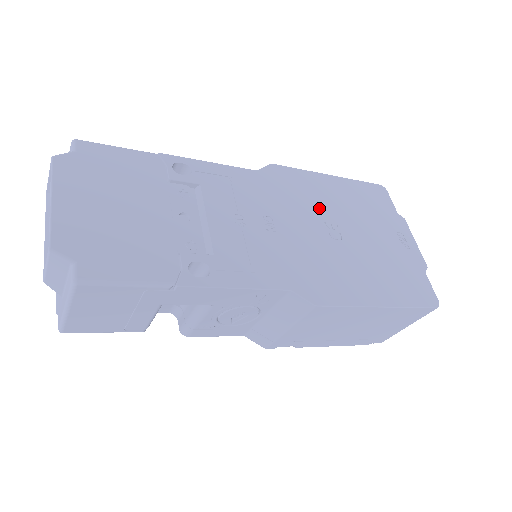
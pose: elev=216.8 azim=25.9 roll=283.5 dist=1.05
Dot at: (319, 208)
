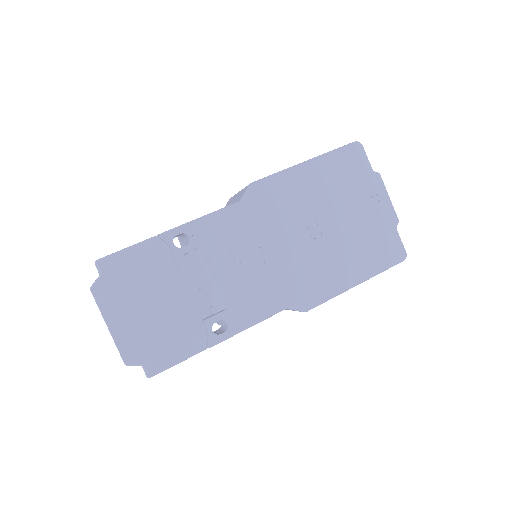
Dot at: (299, 211)
